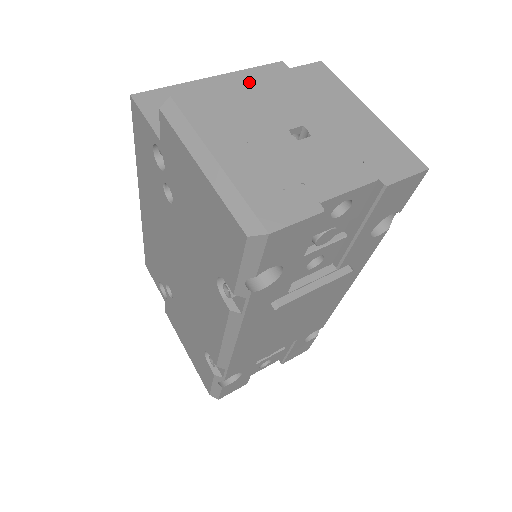
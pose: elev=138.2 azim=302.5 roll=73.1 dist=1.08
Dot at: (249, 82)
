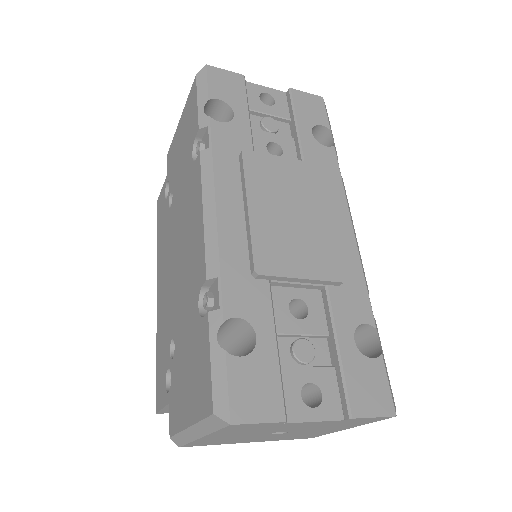
Dot at: occluded
